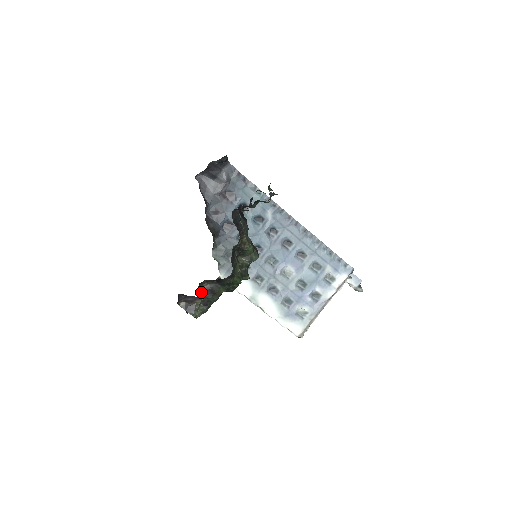
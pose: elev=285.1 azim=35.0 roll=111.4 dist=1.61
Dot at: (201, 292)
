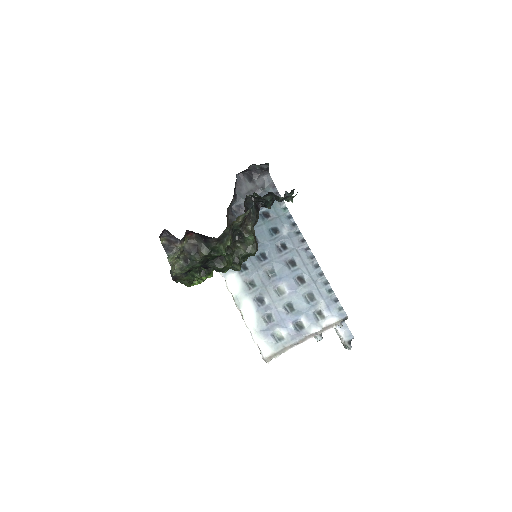
Dot at: (187, 246)
